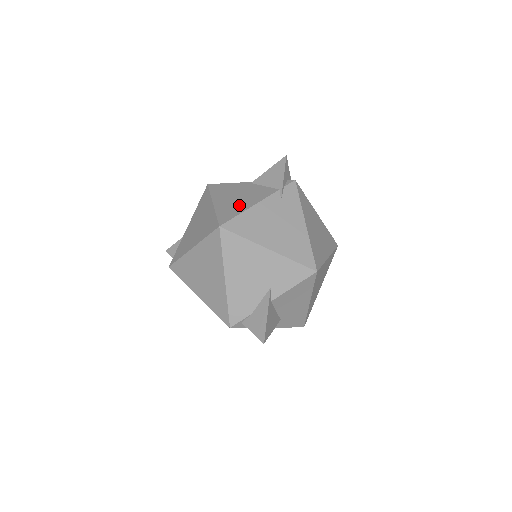
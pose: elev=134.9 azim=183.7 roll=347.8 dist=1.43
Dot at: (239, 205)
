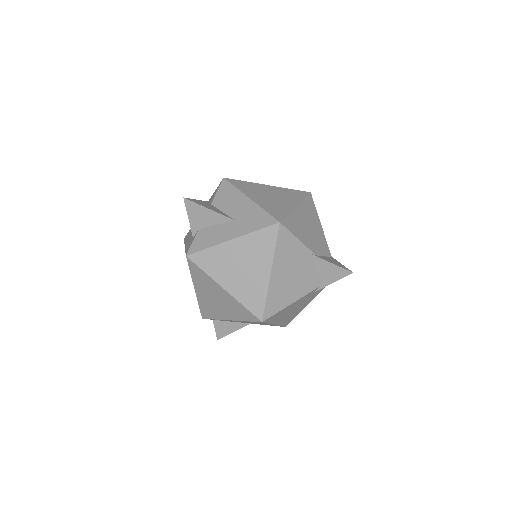
Dot at: (287, 294)
